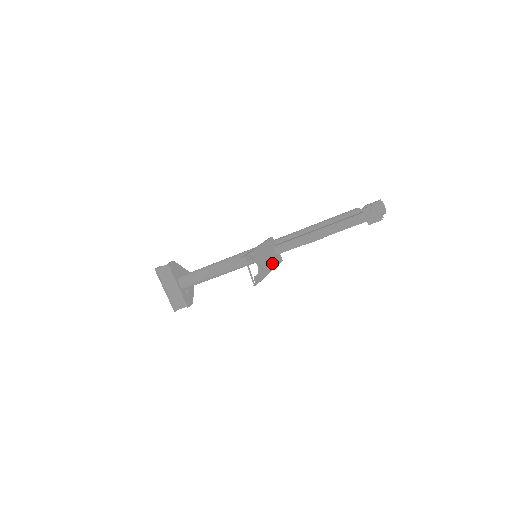
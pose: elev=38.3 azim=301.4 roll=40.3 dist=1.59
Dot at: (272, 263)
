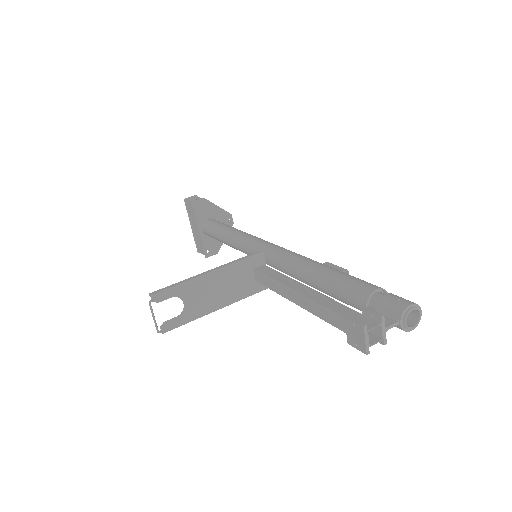
Dot at: (232, 295)
